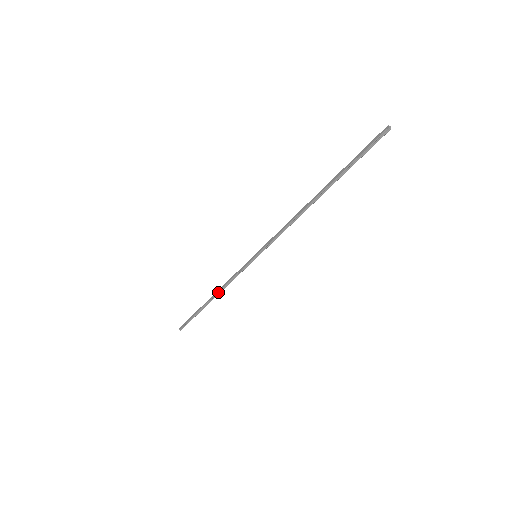
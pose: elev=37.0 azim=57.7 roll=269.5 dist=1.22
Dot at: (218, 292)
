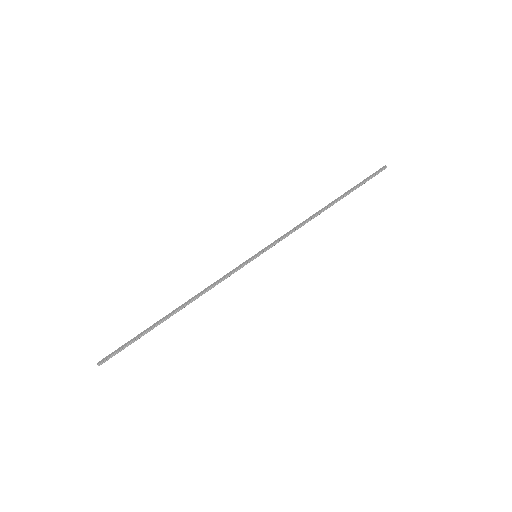
Dot at: (193, 299)
